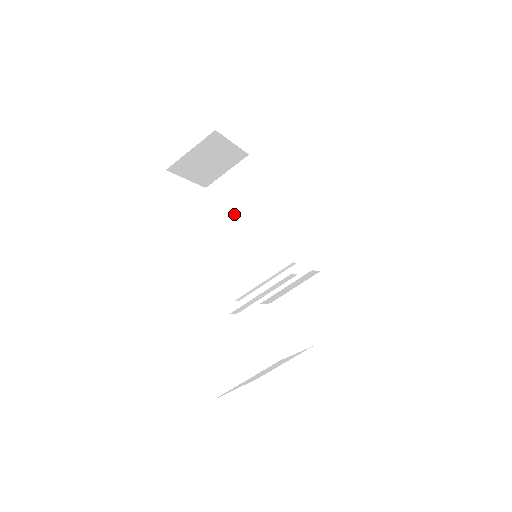
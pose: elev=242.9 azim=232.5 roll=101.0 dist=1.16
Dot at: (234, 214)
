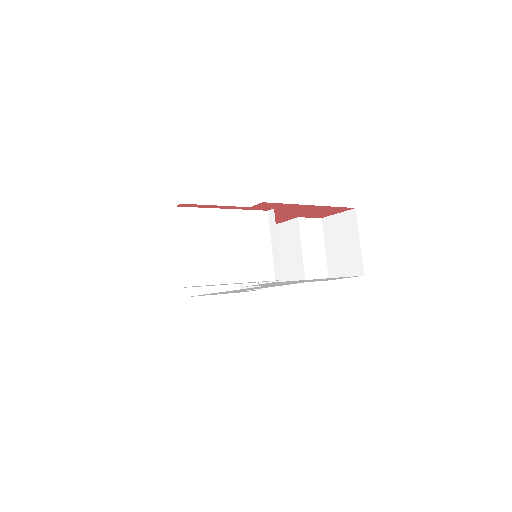
Dot at: occluded
